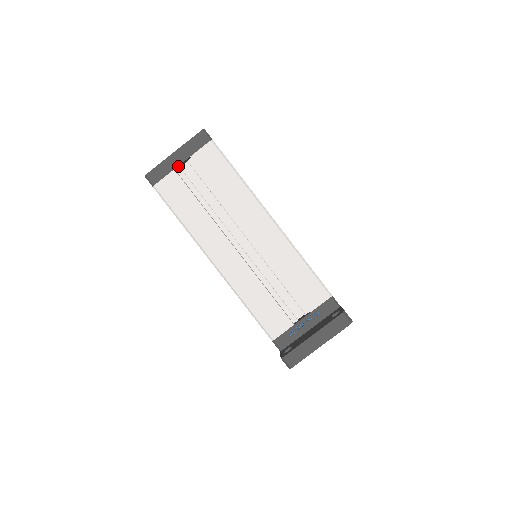
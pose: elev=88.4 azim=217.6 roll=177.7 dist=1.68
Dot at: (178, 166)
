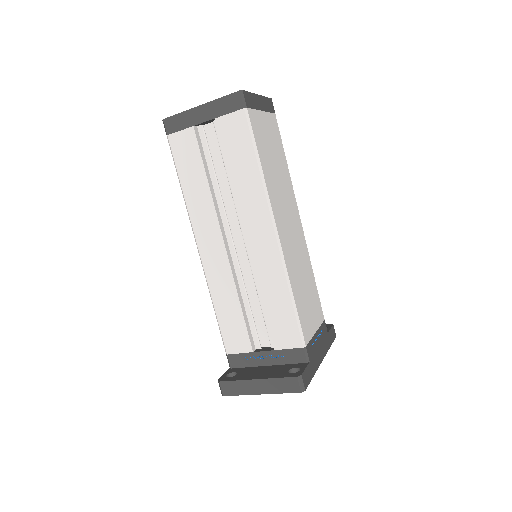
Dot at: (199, 123)
